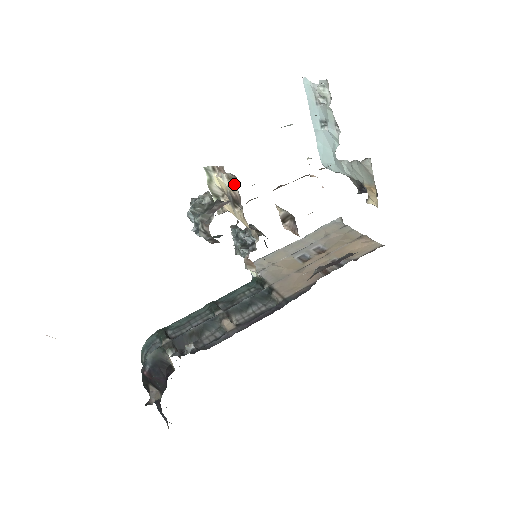
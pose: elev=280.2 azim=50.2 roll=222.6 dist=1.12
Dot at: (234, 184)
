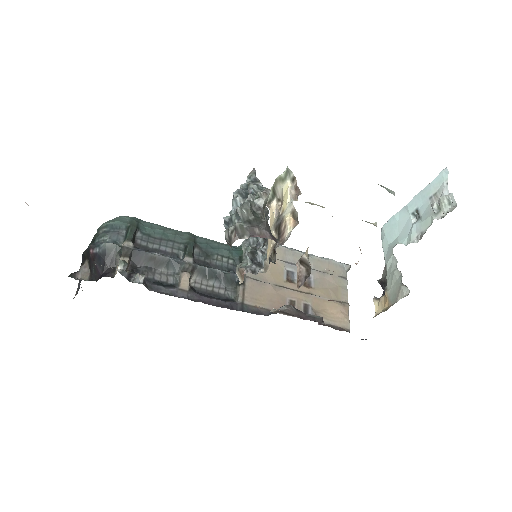
Dot at: (291, 225)
